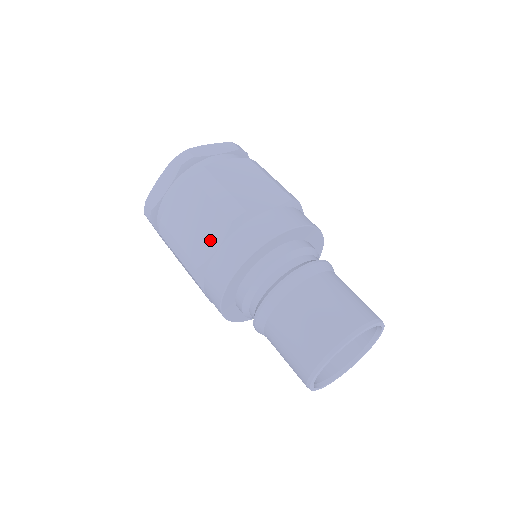
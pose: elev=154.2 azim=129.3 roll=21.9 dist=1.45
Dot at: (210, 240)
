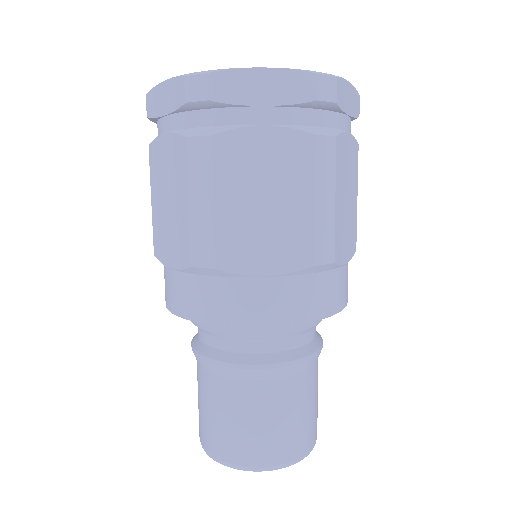
Dot at: (170, 249)
